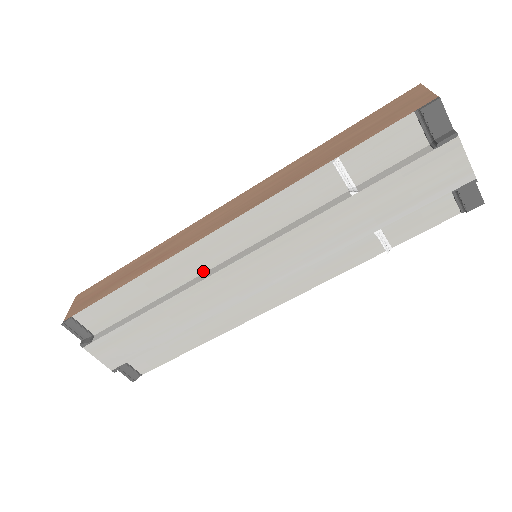
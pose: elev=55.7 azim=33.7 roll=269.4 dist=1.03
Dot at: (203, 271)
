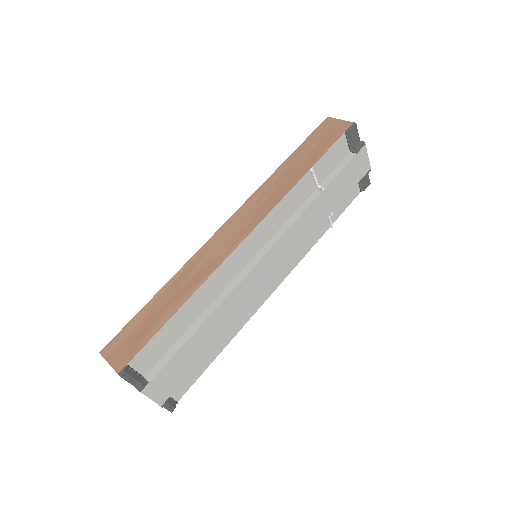
Dot at: (233, 277)
